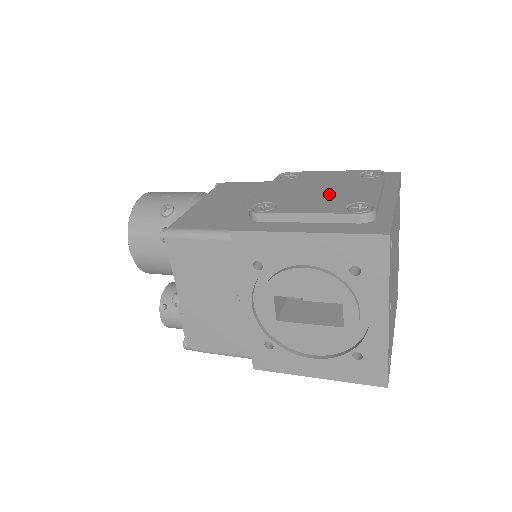
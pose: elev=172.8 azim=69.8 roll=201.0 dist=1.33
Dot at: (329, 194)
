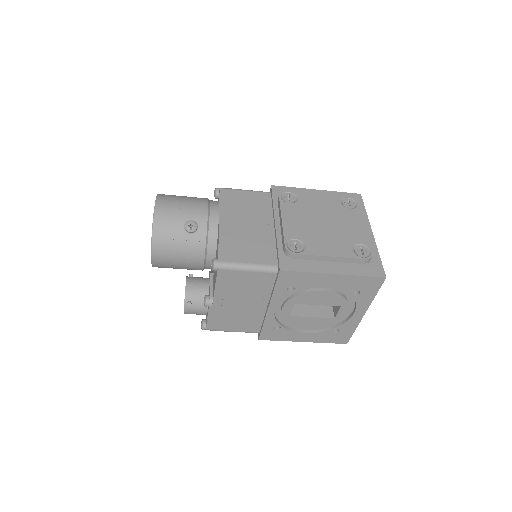
Dot at: (334, 231)
